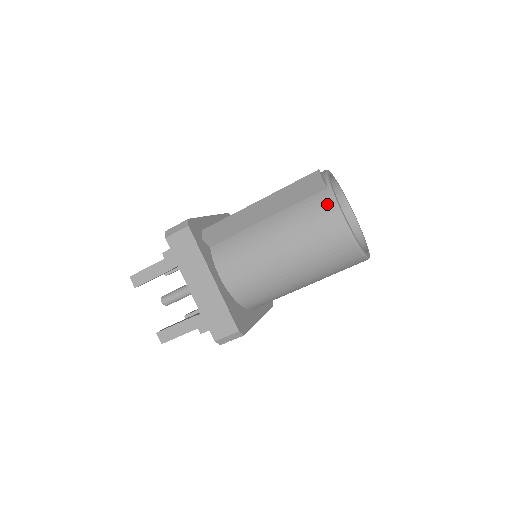
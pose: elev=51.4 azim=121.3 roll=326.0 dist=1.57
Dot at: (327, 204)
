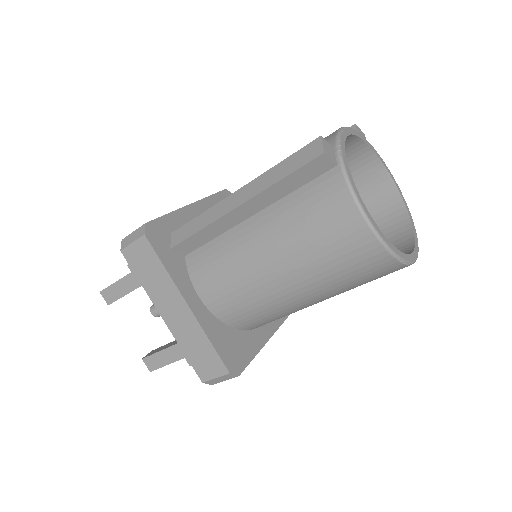
Dot at: (336, 193)
